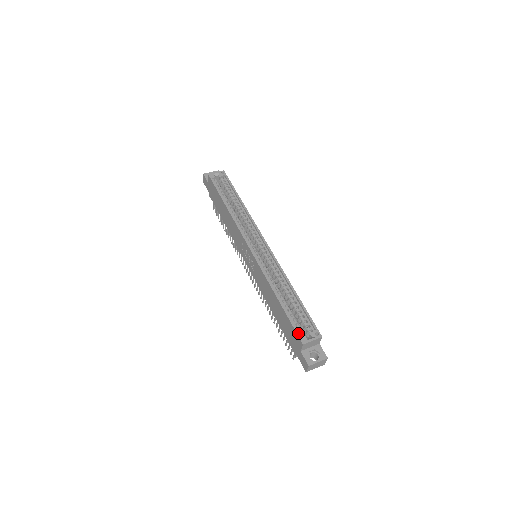
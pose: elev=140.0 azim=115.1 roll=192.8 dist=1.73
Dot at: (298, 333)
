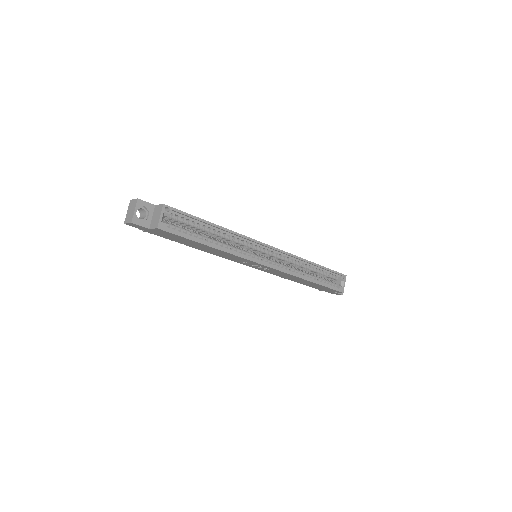
Dot at: (337, 290)
